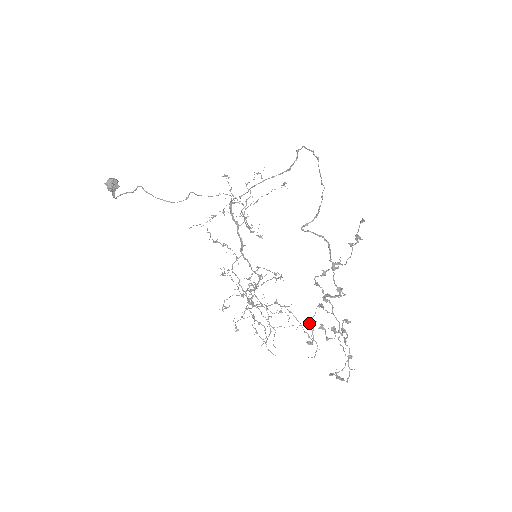
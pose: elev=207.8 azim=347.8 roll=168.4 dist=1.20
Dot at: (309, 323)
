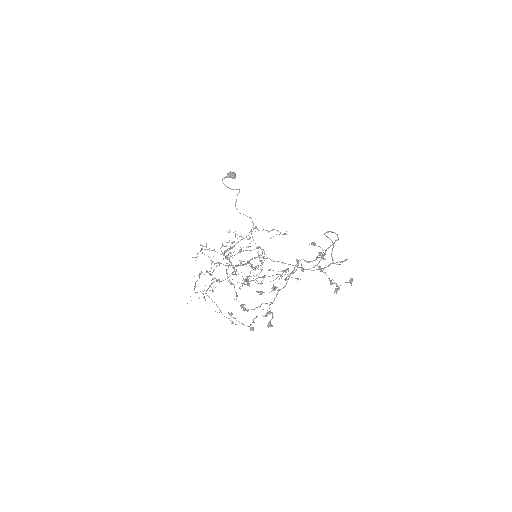
Dot at: occluded
